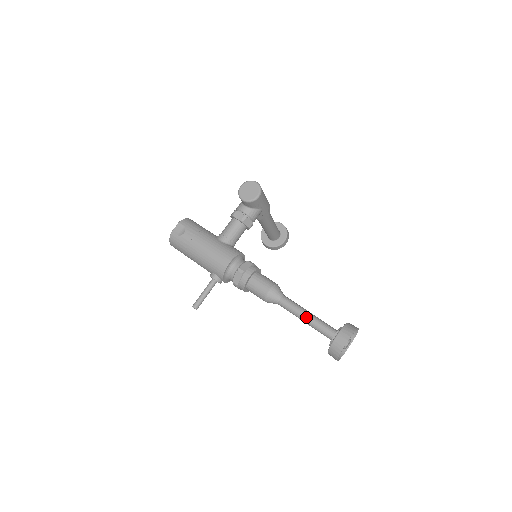
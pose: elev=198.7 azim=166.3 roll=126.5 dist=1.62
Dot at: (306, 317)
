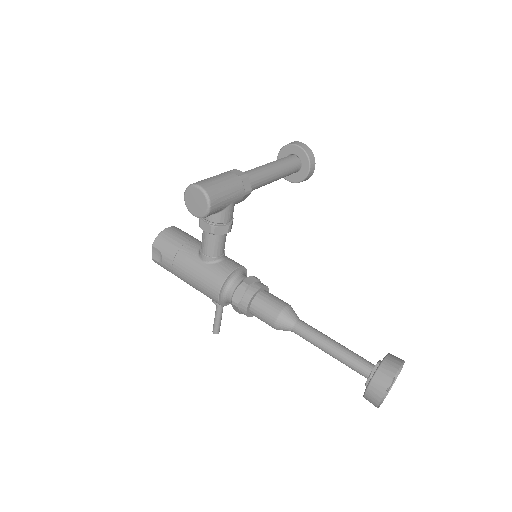
Dot at: (328, 353)
